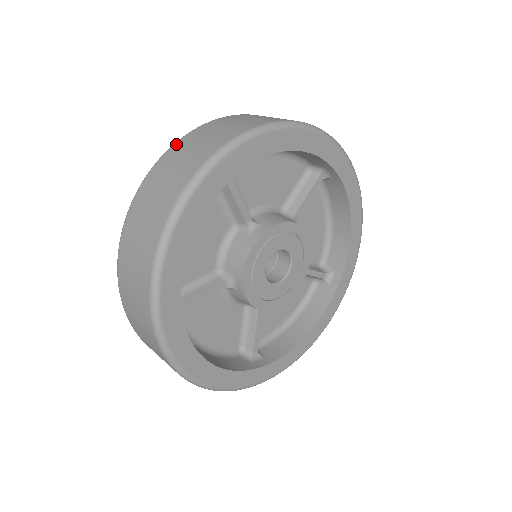
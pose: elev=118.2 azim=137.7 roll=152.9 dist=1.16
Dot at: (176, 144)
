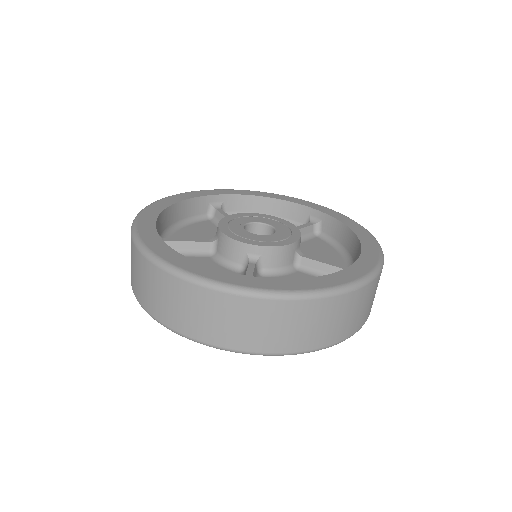
Dot at: occluded
